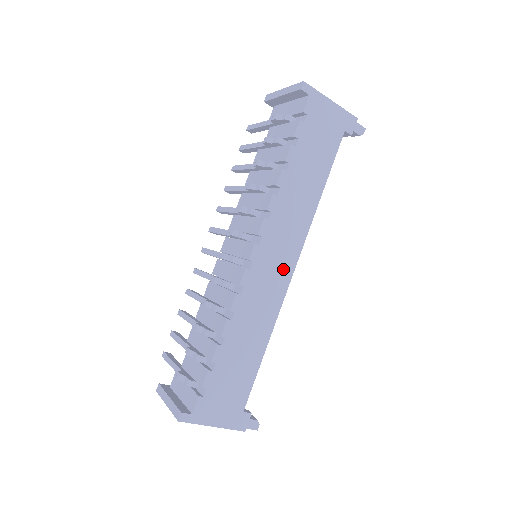
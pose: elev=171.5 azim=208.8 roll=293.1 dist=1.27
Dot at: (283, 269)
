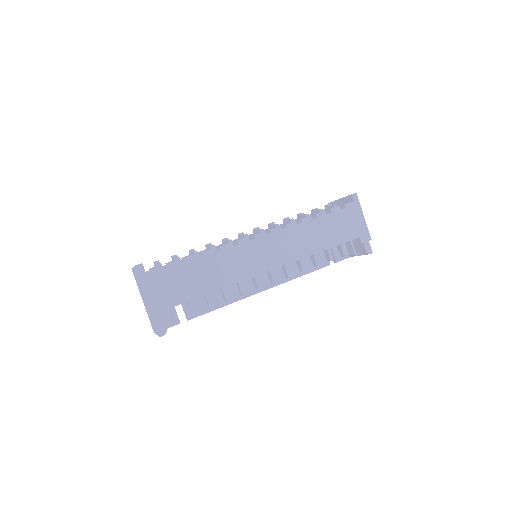
Dot at: (266, 262)
